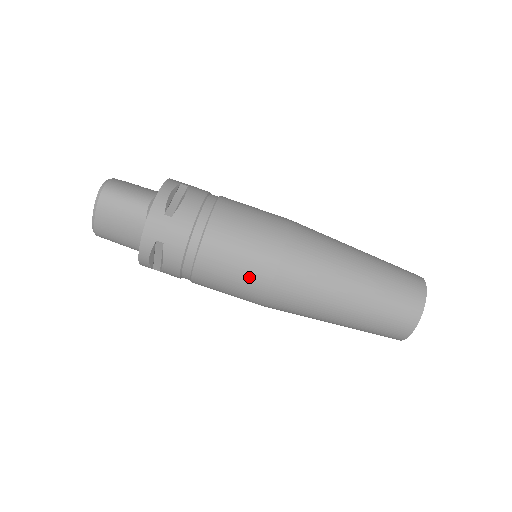
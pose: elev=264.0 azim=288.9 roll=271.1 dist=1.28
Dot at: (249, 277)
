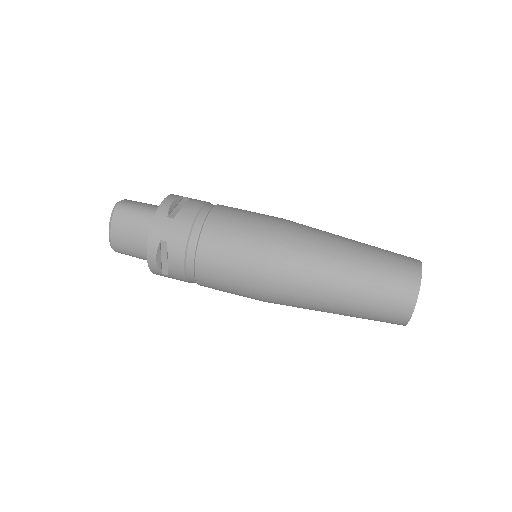
Dot at: (245, 266)
